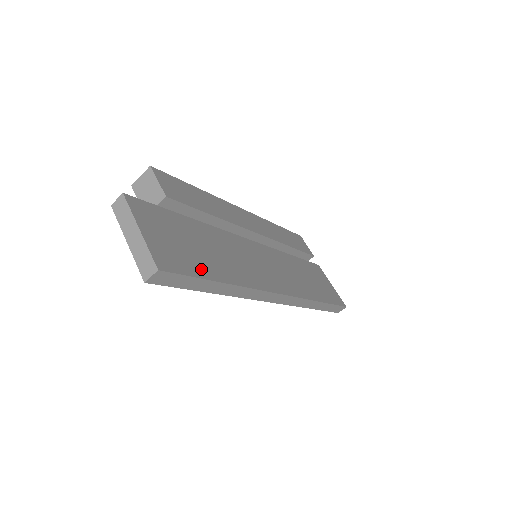
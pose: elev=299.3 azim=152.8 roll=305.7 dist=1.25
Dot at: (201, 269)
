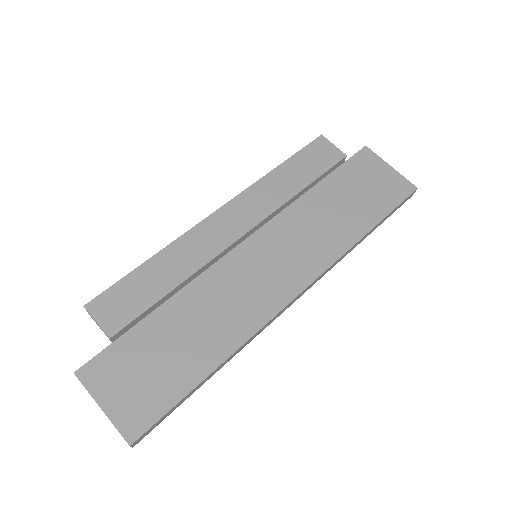
Dot at: (177, 386)
